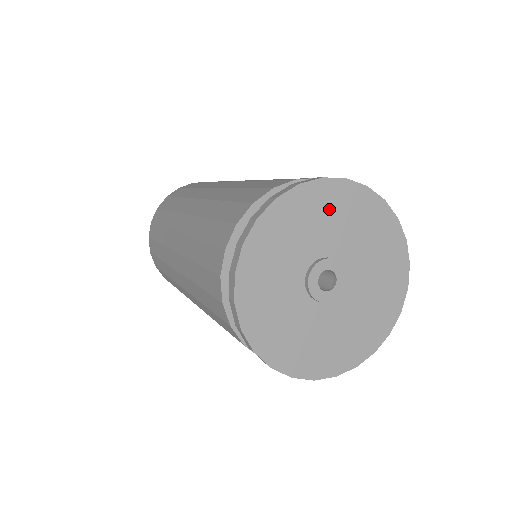
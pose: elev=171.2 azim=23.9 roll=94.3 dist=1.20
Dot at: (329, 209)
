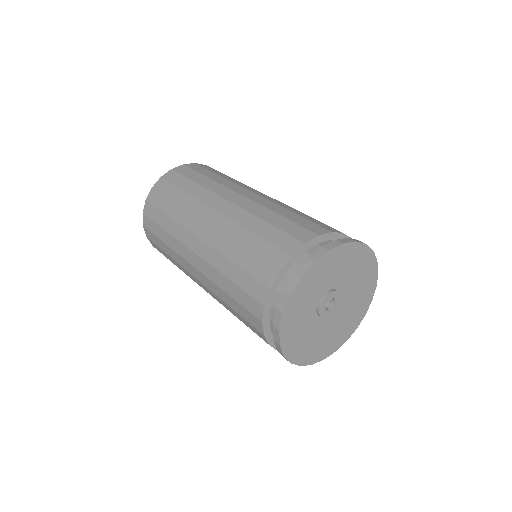
Dot at: (323, 274)
